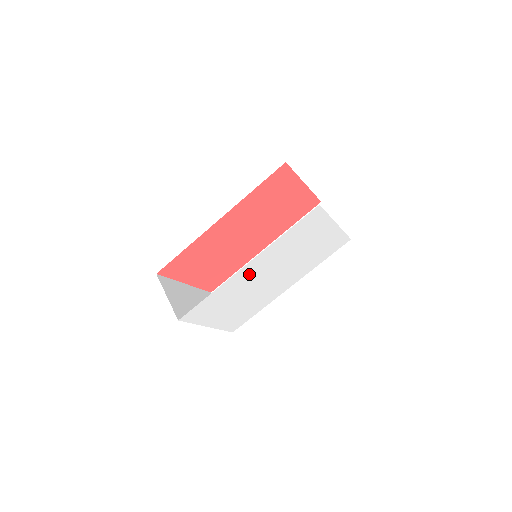
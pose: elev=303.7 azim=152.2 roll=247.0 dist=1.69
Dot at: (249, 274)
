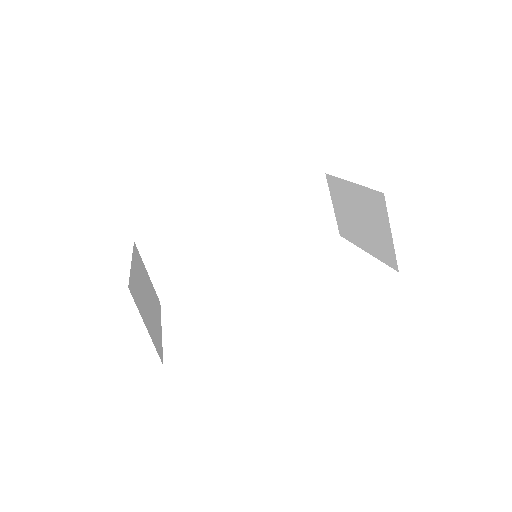
Dot at: occluded
